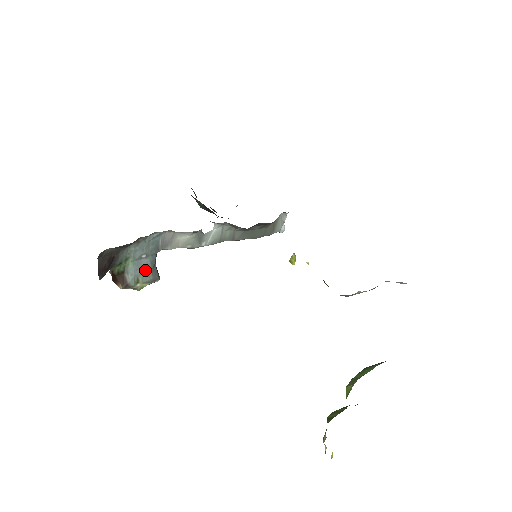
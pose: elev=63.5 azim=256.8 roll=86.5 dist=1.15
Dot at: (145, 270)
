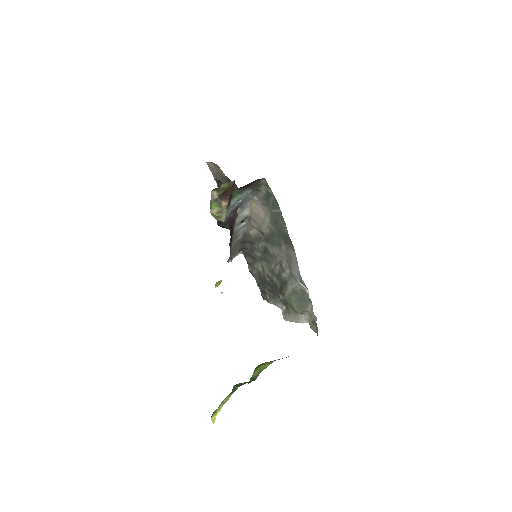
Dot at: (232, 209)
